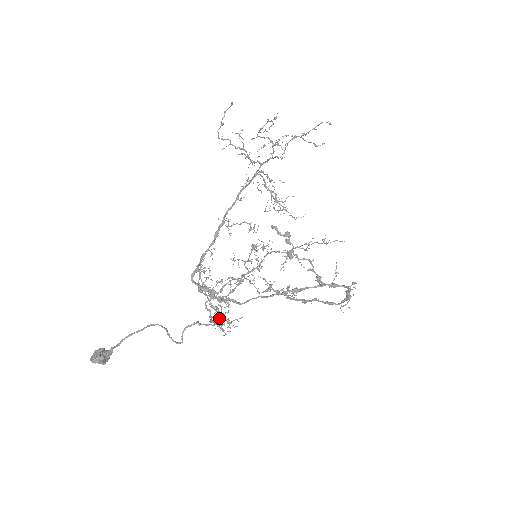
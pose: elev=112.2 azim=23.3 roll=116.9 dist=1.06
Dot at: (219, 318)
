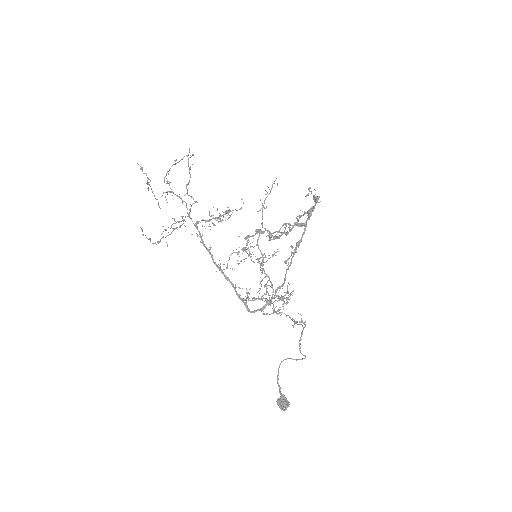
Dot at: (283, 301)
